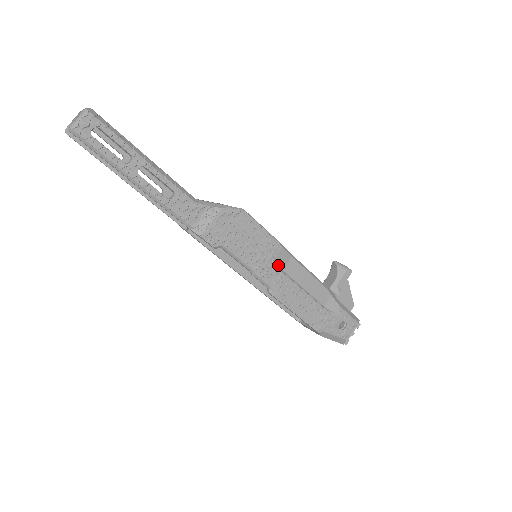
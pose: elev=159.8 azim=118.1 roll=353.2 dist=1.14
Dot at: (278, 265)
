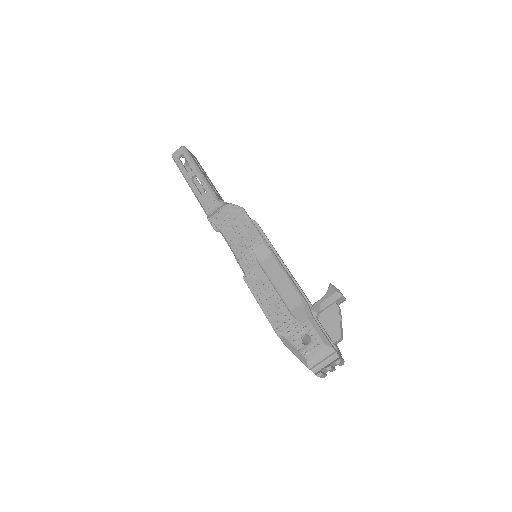
Dot at: (257, 257)
